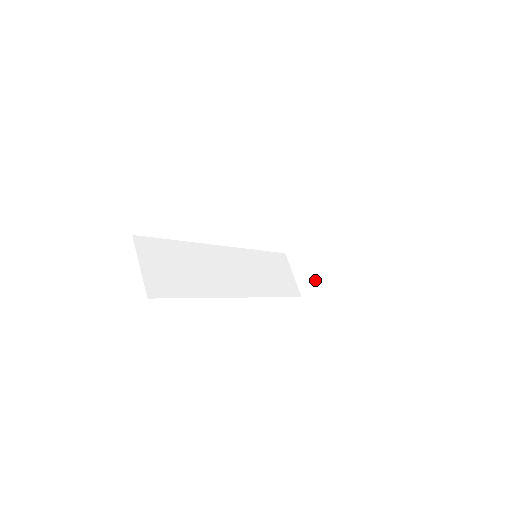
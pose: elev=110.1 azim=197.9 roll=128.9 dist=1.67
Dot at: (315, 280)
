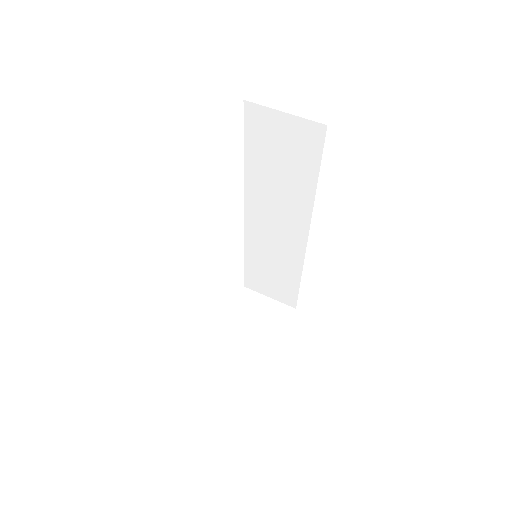
Dot at: (267, 341)
